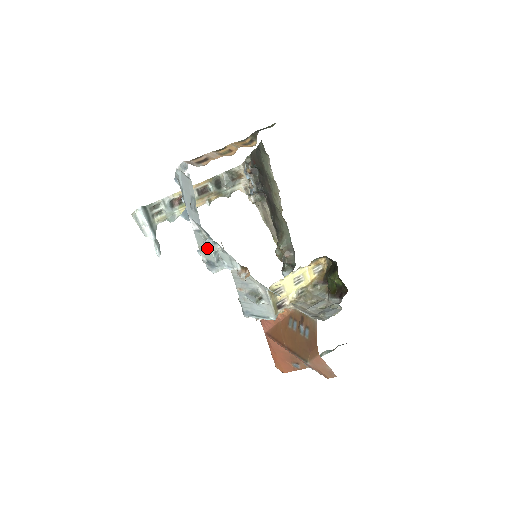
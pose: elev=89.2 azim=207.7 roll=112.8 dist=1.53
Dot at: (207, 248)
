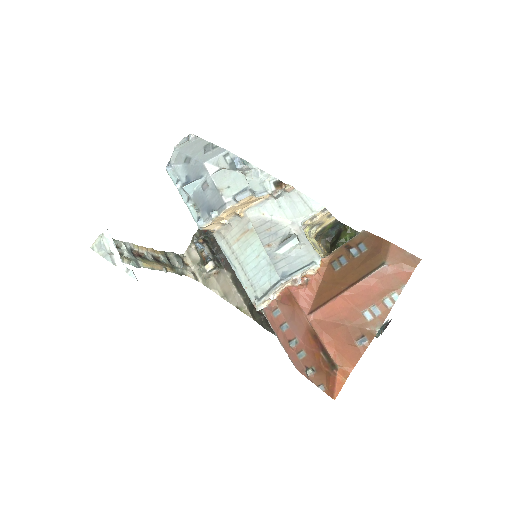
Dot at: (240, 163)
